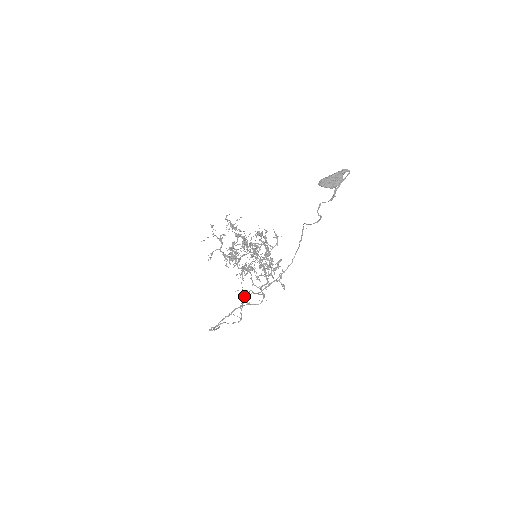
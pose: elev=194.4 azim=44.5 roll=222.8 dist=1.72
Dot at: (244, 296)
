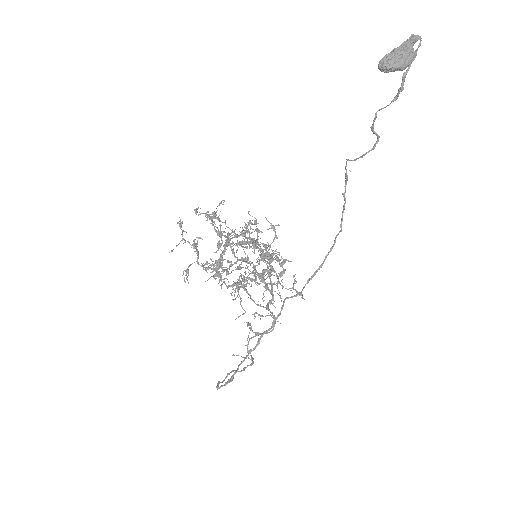
Dot at: (249, 323)
